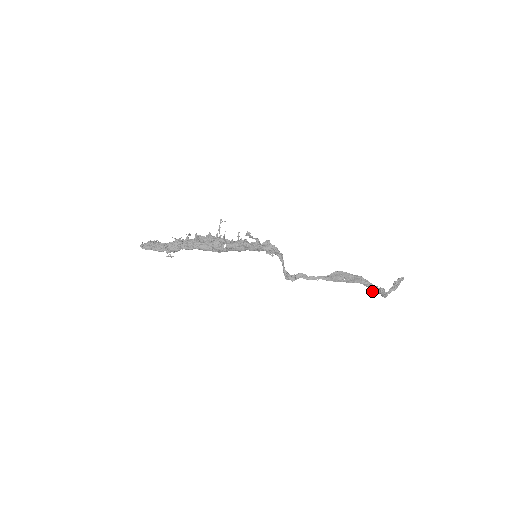
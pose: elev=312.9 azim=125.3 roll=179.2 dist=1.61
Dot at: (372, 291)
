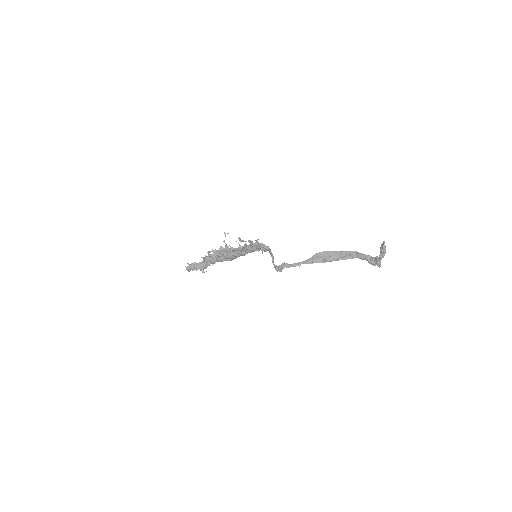
Dot at: (371, 263)
